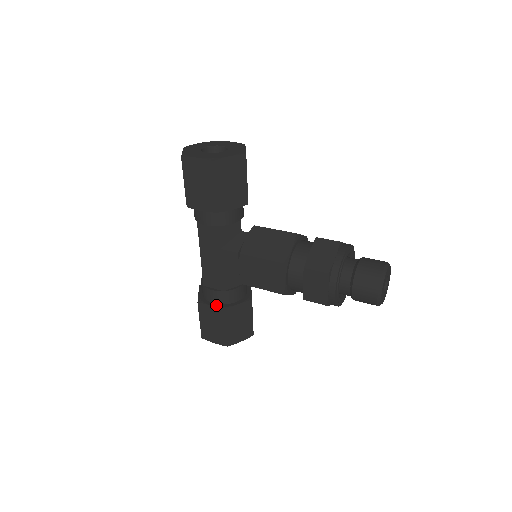
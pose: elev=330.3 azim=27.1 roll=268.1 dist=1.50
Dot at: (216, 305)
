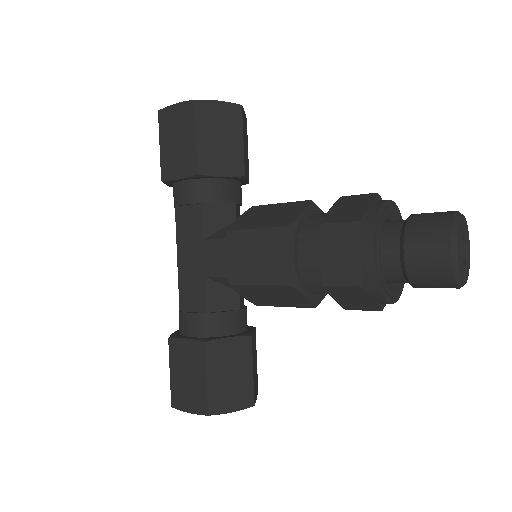
Dot at: (194, 338)
